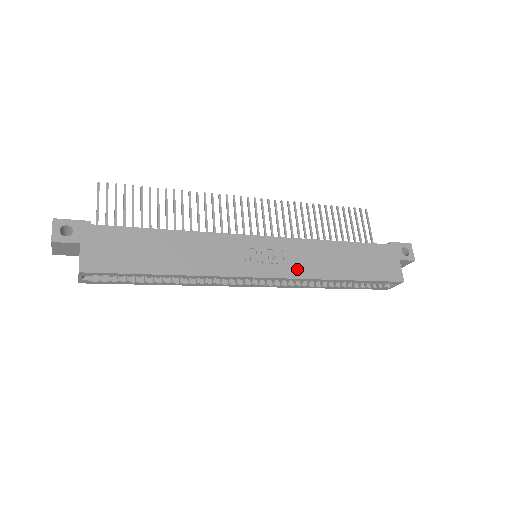
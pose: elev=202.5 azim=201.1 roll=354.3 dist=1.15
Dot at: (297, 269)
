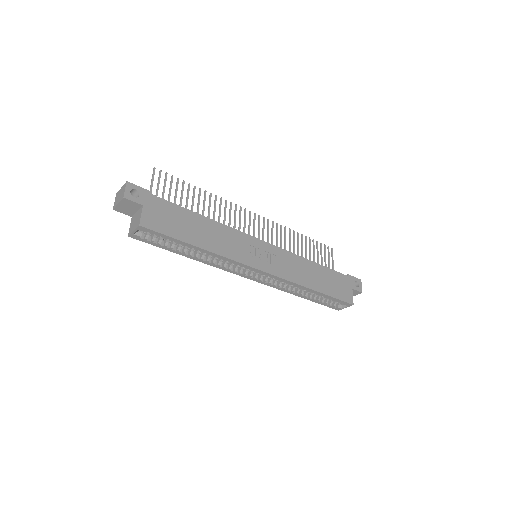
Dot at: (285, 272)
